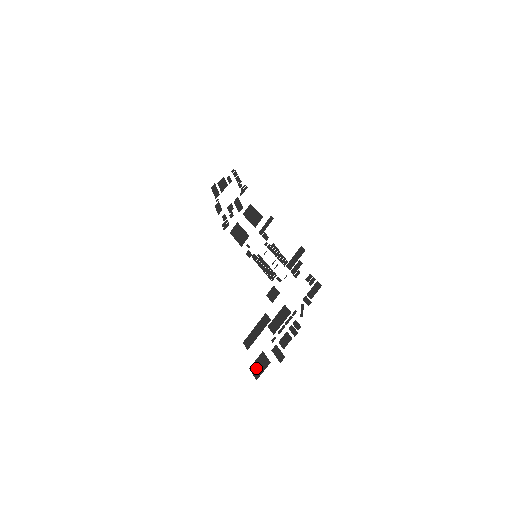
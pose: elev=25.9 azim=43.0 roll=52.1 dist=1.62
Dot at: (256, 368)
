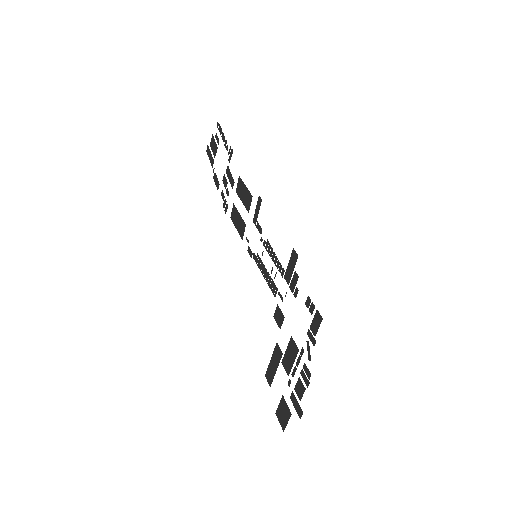
Dot at: (280, 416)
